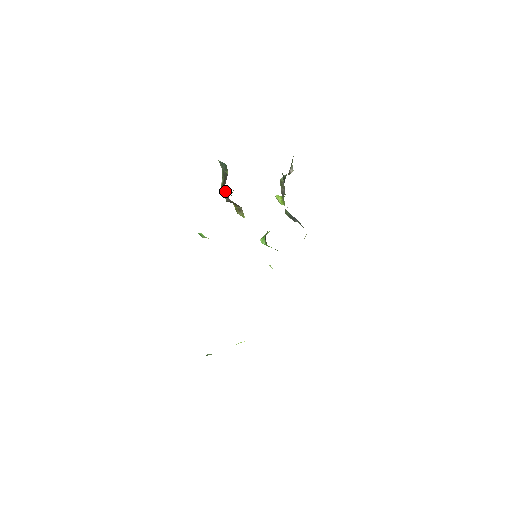
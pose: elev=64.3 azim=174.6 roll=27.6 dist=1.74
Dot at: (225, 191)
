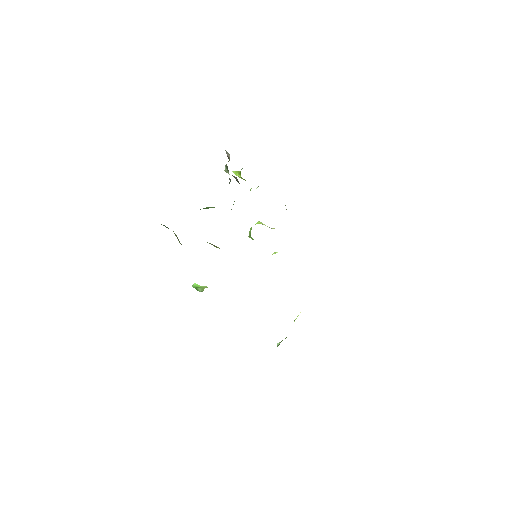
Dot at: occluded
